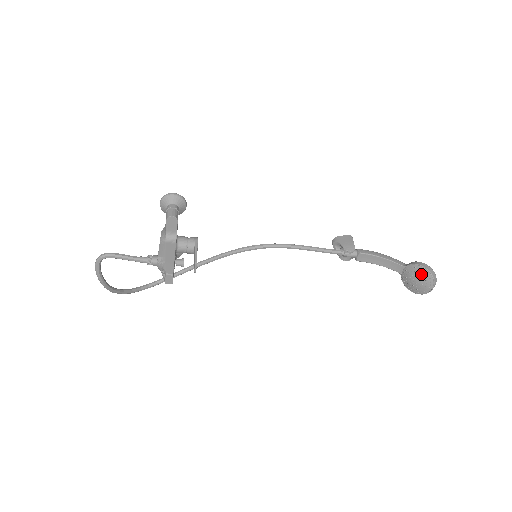
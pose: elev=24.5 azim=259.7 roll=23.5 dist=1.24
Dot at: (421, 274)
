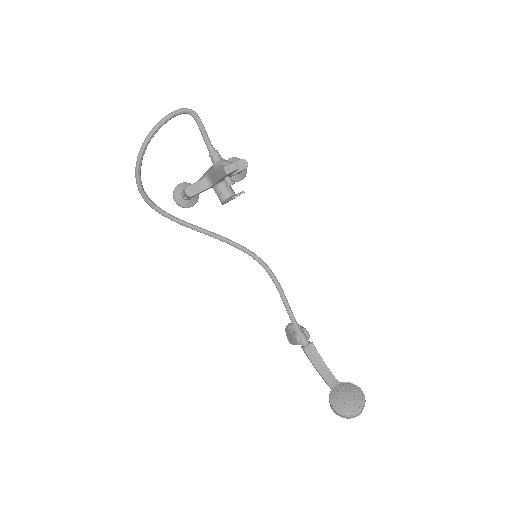
Dot at: (356, 392)
